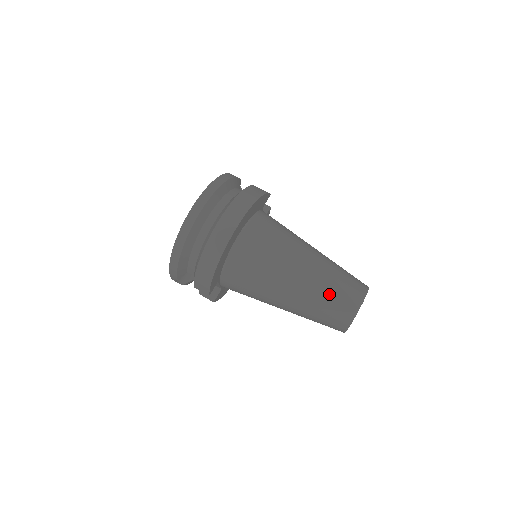
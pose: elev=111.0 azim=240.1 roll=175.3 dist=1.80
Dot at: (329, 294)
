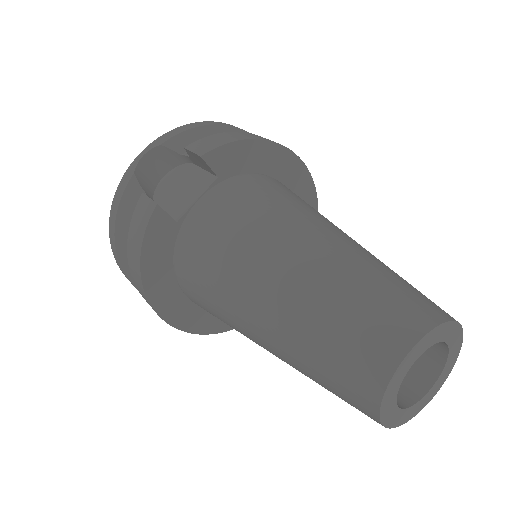
Dot at: (402, 278)
